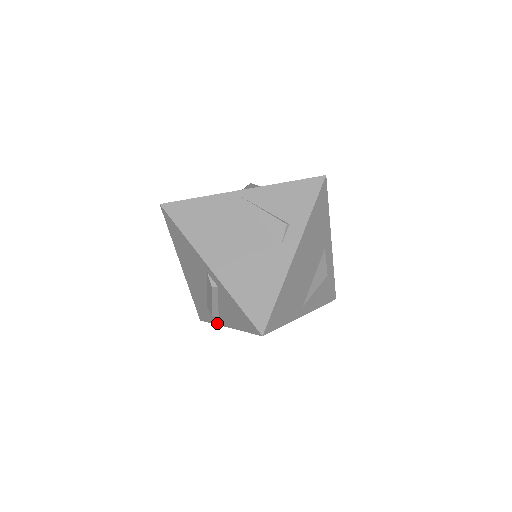
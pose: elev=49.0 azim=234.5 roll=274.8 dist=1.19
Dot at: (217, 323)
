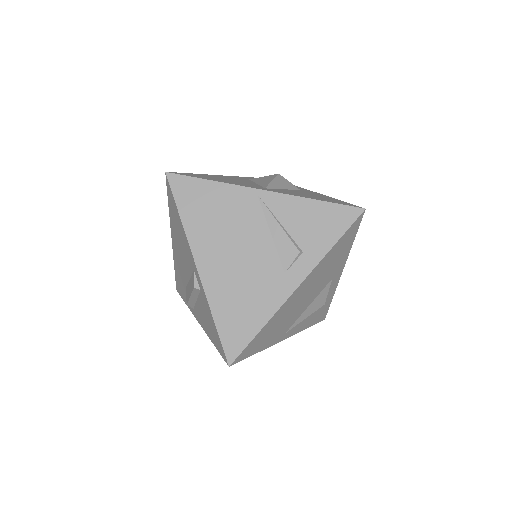
Dot at: (191, 310)
